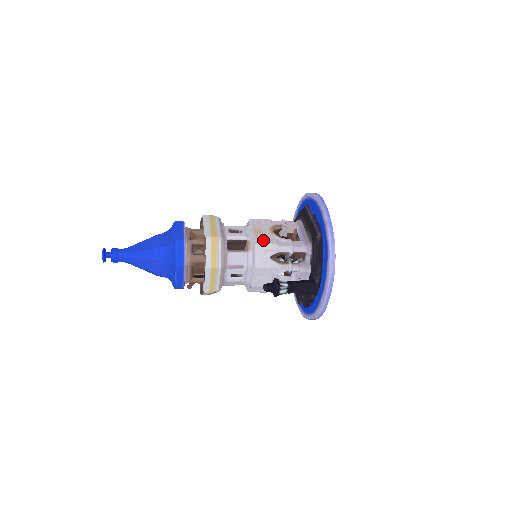
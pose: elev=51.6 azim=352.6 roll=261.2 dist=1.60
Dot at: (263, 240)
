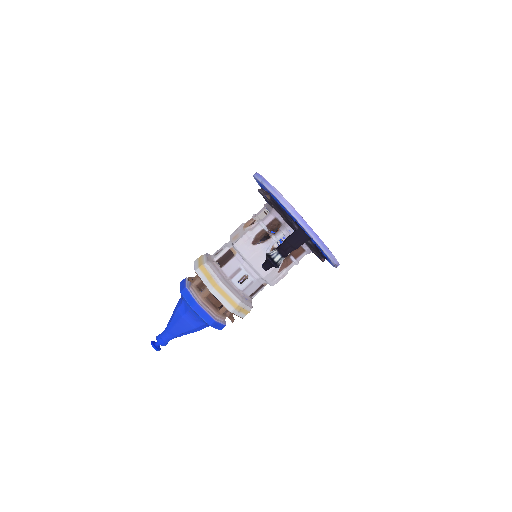
Dot at: (238, 238)
